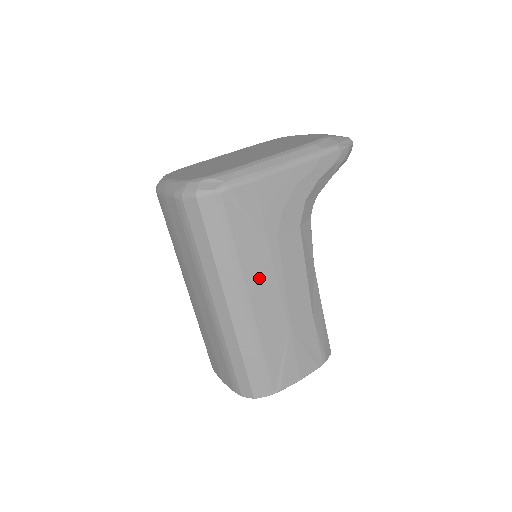
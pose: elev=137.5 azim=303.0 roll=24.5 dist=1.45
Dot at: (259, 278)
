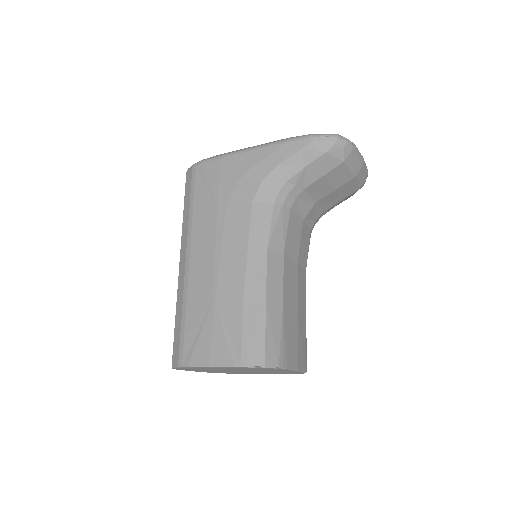
Dot at: (202, 239)
